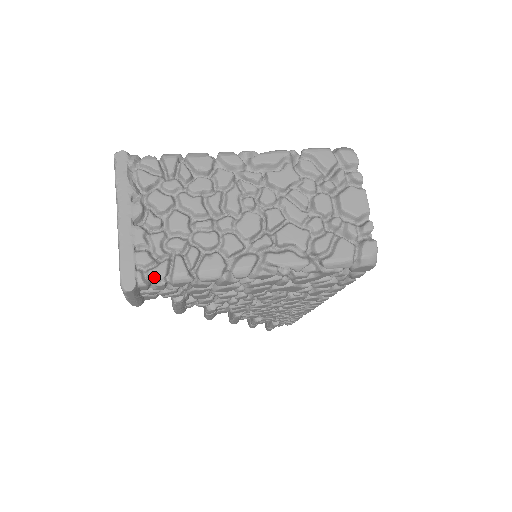
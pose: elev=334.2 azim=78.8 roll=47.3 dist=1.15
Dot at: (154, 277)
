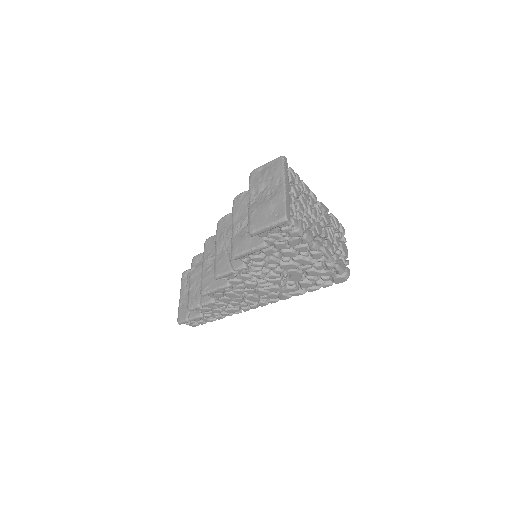
Dot at: (295, 223)
